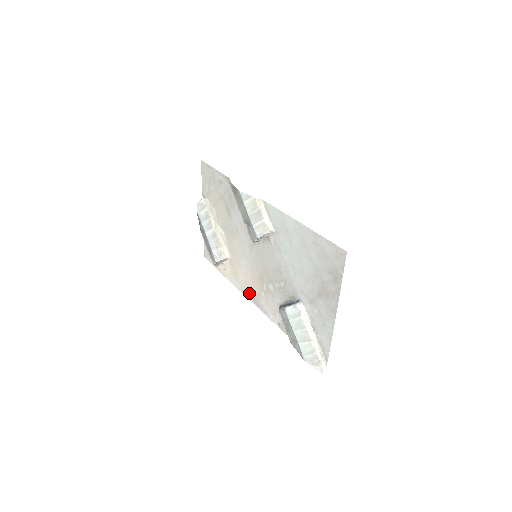
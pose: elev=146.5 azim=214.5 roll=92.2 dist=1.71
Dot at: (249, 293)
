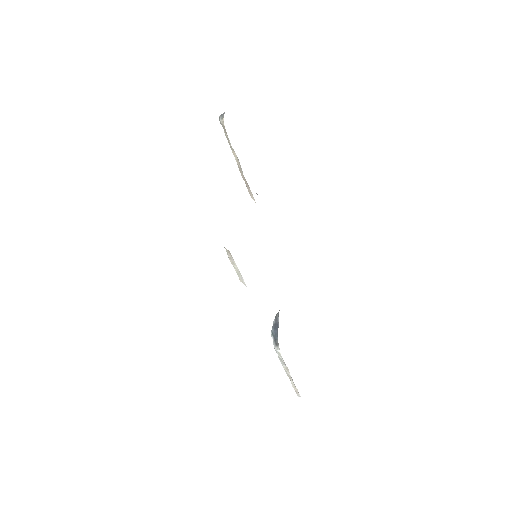
Dot at: occluded
